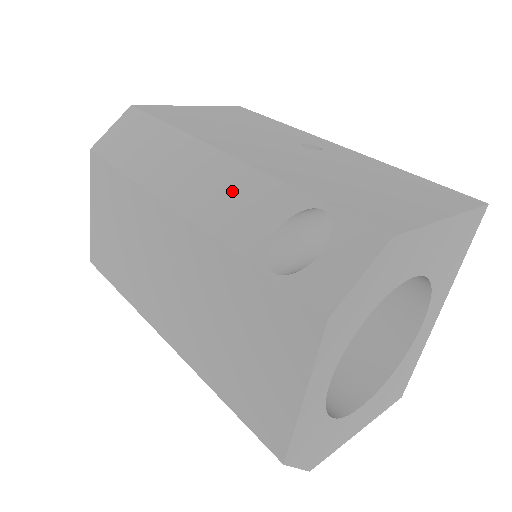
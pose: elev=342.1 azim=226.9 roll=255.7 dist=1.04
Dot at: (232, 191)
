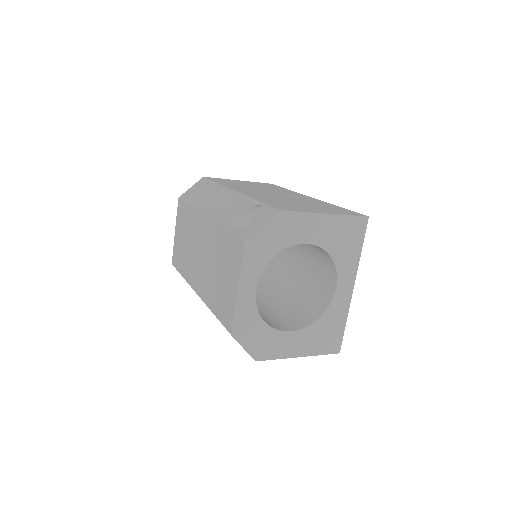
Dot at: (230, 204)
